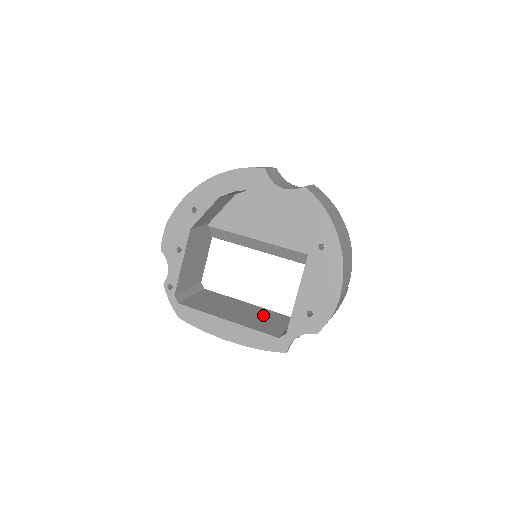
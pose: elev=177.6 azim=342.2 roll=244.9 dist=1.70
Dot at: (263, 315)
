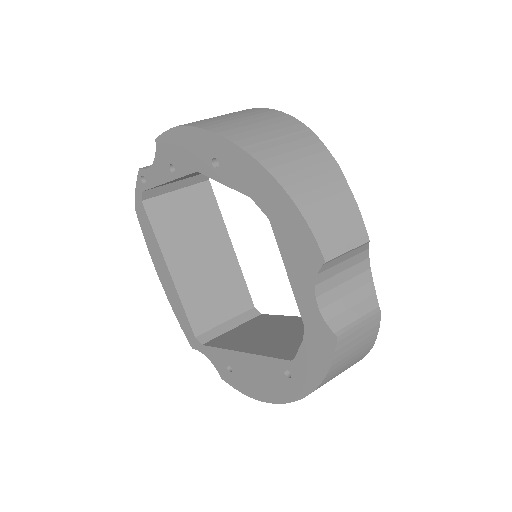
Dot at: (223, 282)
